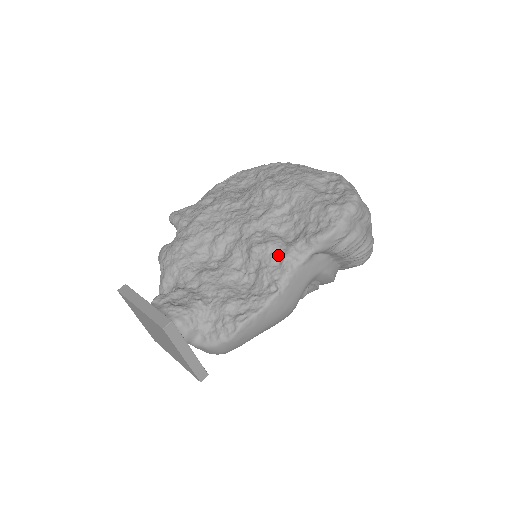
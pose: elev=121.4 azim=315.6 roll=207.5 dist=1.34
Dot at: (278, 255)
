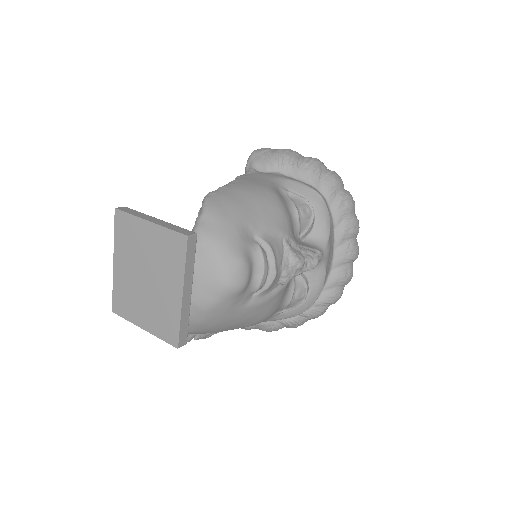
Dot at: occluded
